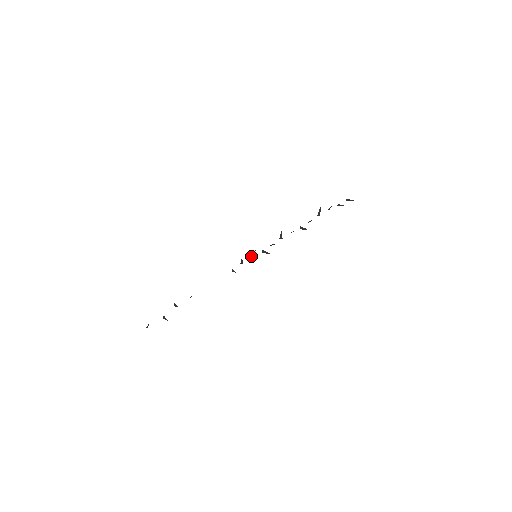
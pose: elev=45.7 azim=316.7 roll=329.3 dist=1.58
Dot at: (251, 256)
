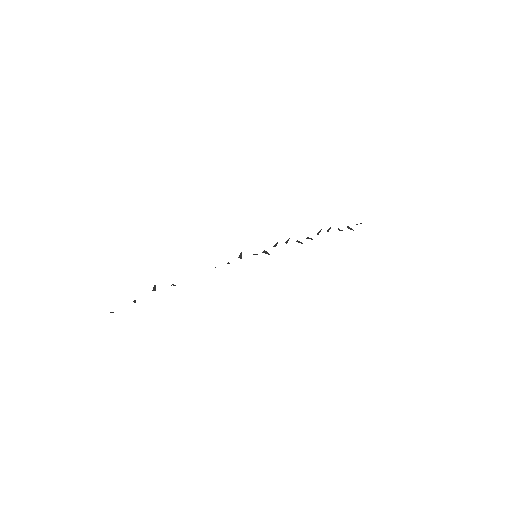
Dot at: occluded
